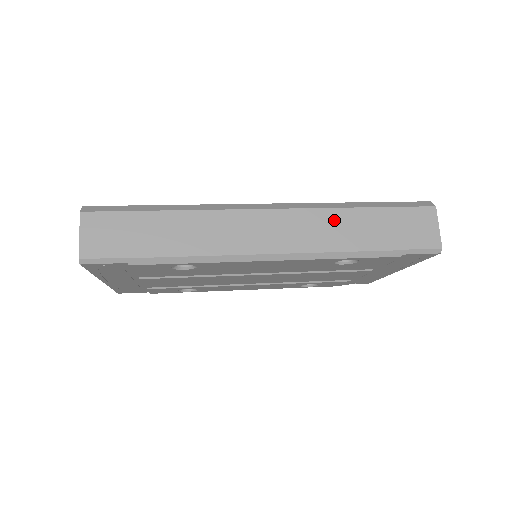
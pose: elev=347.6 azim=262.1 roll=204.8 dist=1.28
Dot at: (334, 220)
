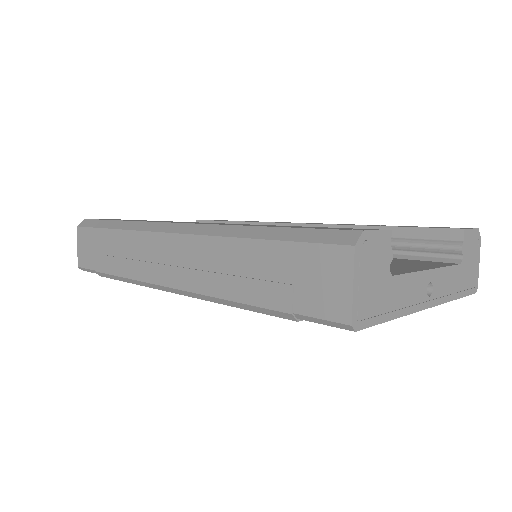
Dot at: (222, 254)
